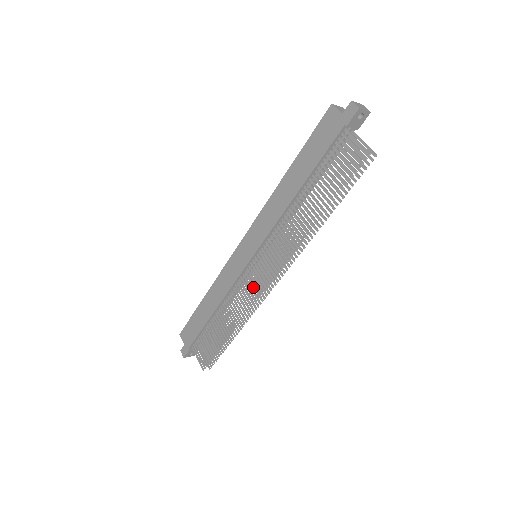
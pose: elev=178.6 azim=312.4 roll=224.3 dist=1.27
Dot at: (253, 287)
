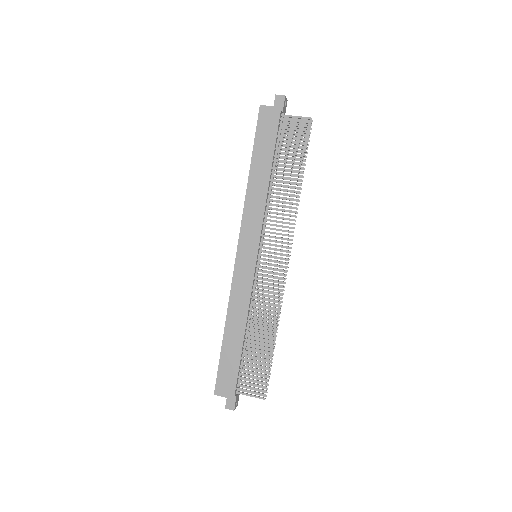
Dot at: occluded
